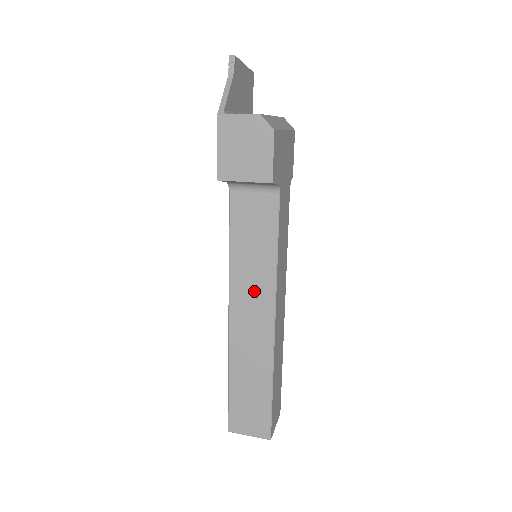
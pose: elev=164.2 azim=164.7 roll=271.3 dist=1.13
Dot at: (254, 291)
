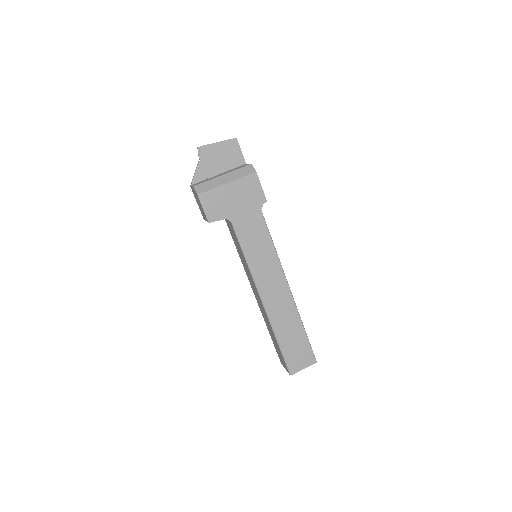
Dot at: (251, 279)
